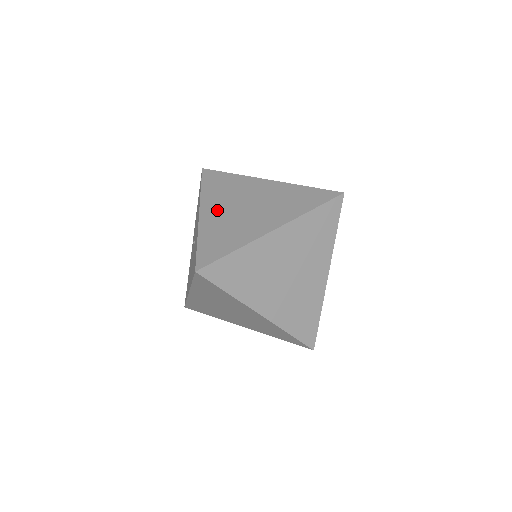
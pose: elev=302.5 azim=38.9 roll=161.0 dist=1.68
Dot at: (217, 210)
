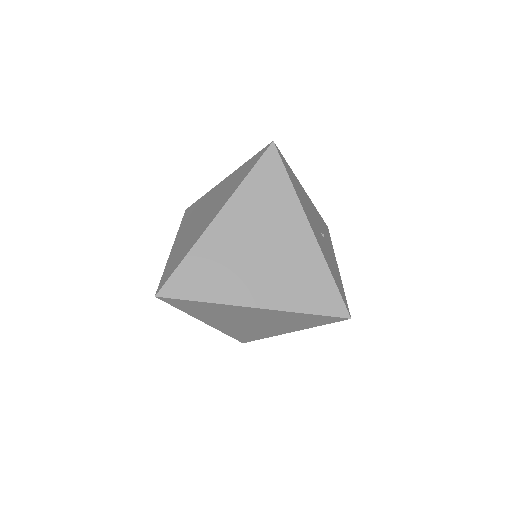
Dot at: (183, 234)
